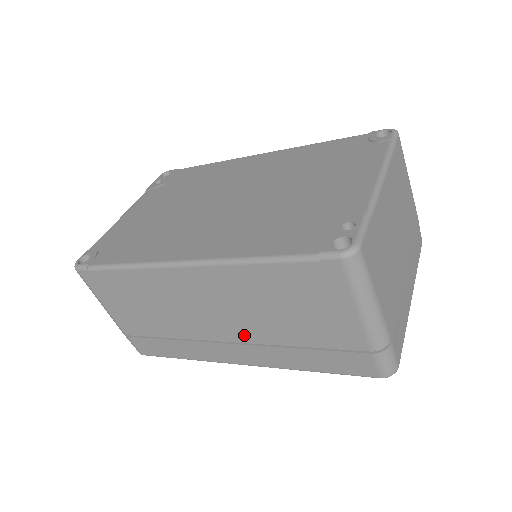
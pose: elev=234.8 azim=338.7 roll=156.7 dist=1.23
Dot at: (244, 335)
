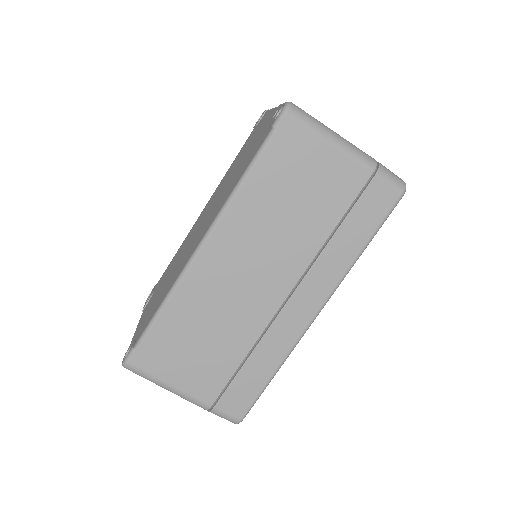
Dot at: (291, 271)
